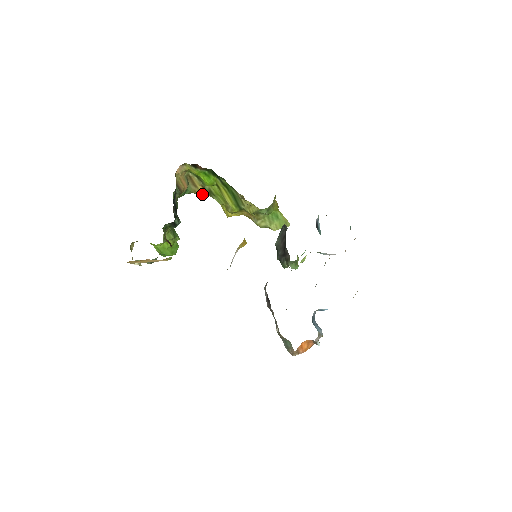
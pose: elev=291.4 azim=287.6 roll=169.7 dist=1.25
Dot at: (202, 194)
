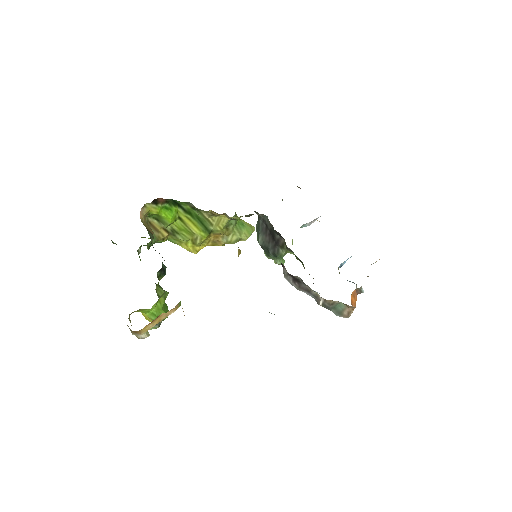
Dot at: (165, 239)
